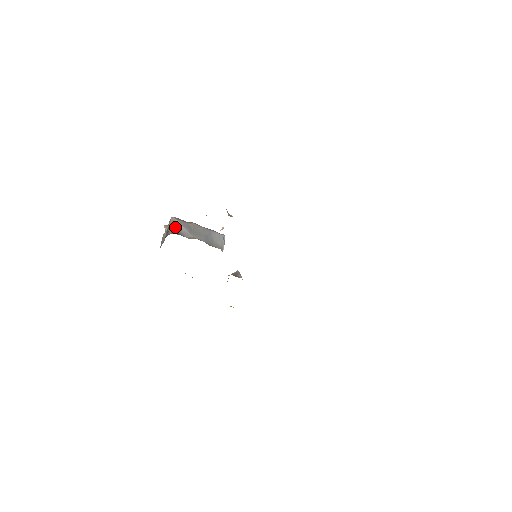
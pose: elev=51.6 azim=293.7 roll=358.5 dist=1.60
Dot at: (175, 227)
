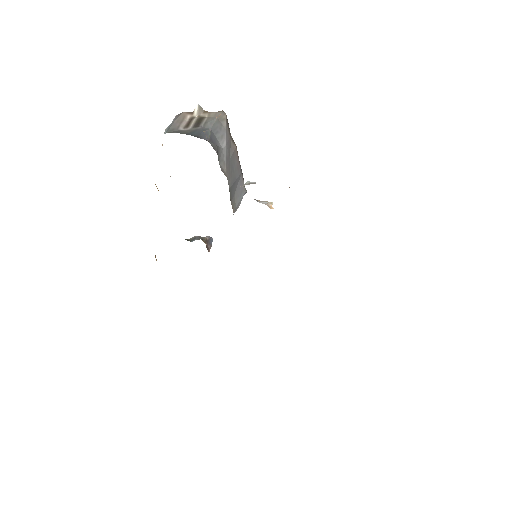
Dot at: (217, 132)
